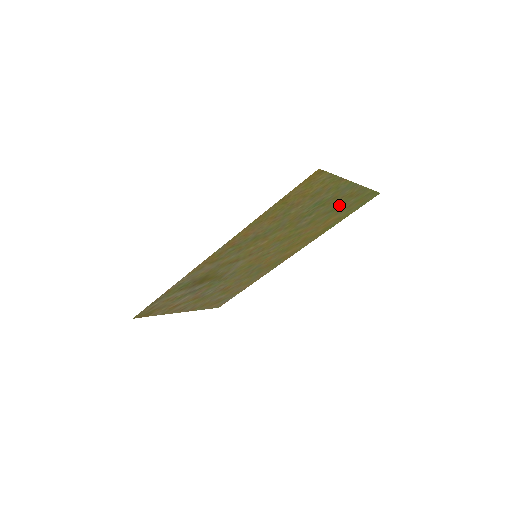
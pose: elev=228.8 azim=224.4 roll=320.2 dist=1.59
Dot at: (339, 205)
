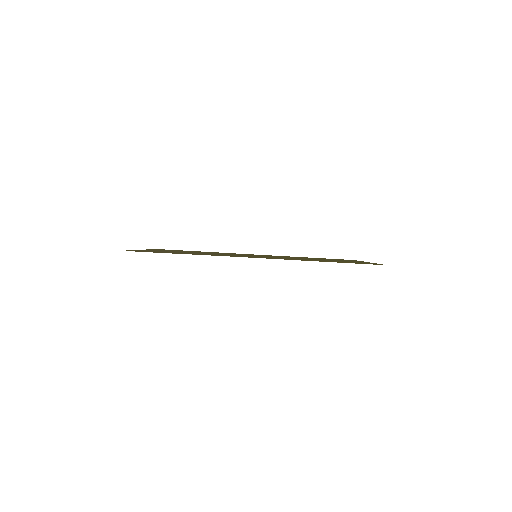
Dot at: occluded
